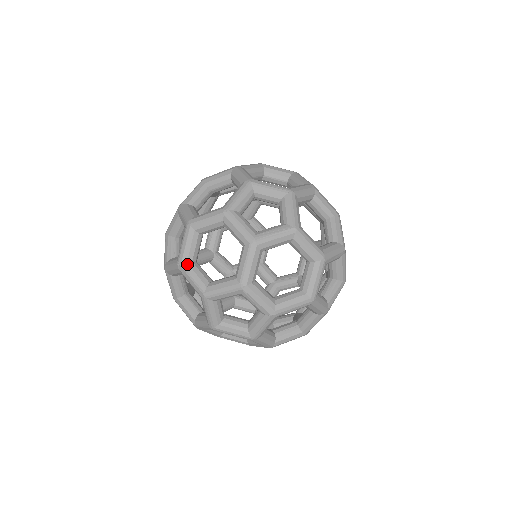
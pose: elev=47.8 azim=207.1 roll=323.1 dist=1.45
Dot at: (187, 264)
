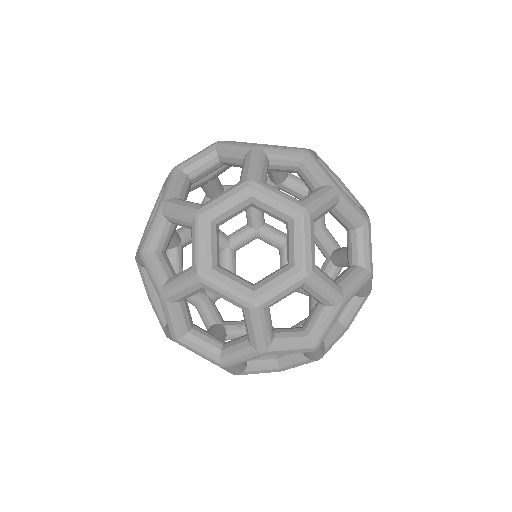
Dot at: (151, 299)
